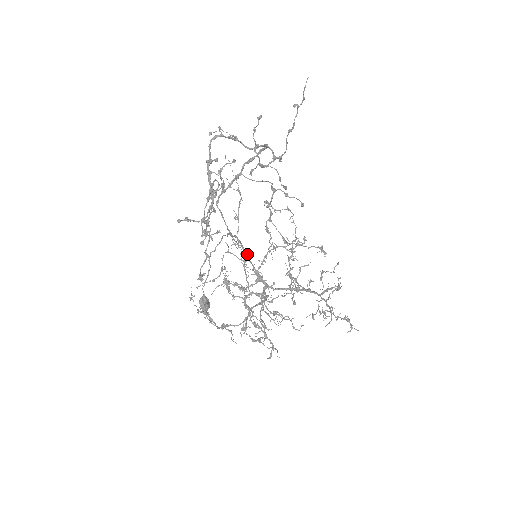
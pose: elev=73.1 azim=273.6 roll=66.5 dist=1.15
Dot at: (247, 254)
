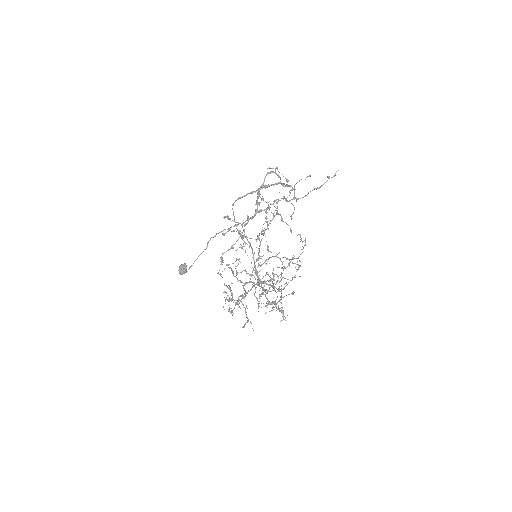
Dot at: (261, 256)
